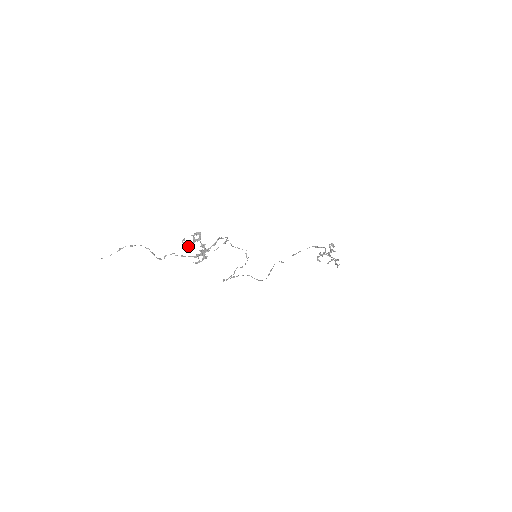
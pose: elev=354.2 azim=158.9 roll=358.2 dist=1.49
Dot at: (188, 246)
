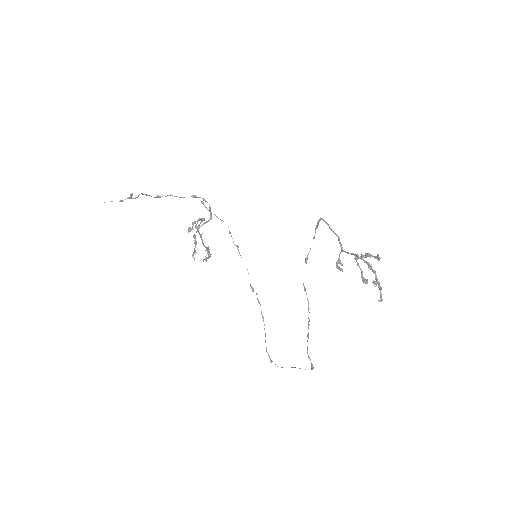
Dot at: (189, 231)
